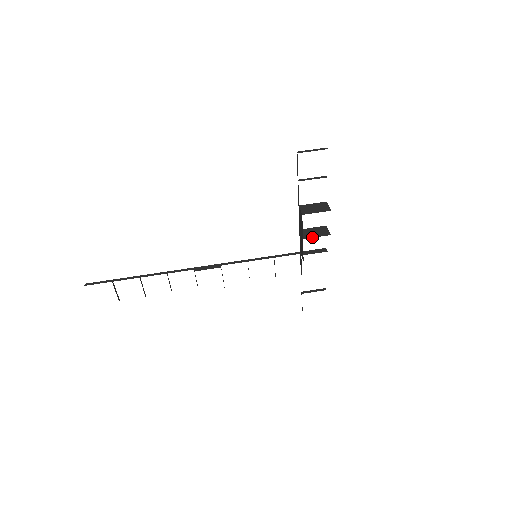
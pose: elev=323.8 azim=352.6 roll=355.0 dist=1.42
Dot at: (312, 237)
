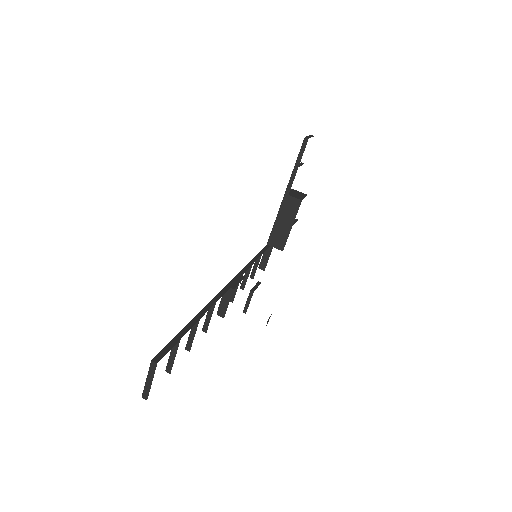
Dot at: occluded
